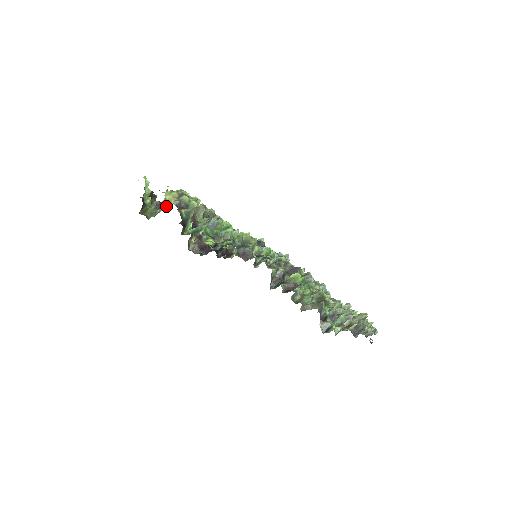
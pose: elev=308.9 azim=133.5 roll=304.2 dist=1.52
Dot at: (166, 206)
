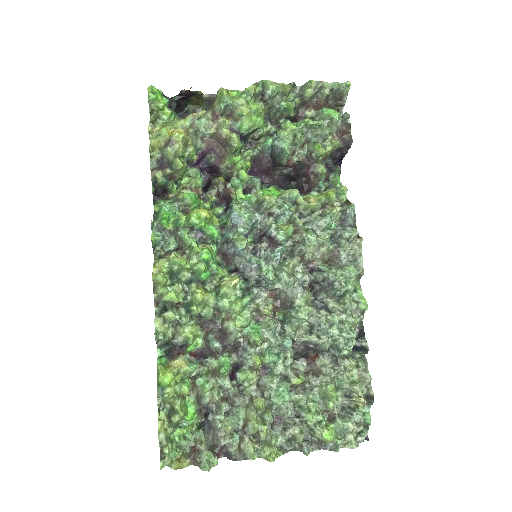
Dot at: occluded
